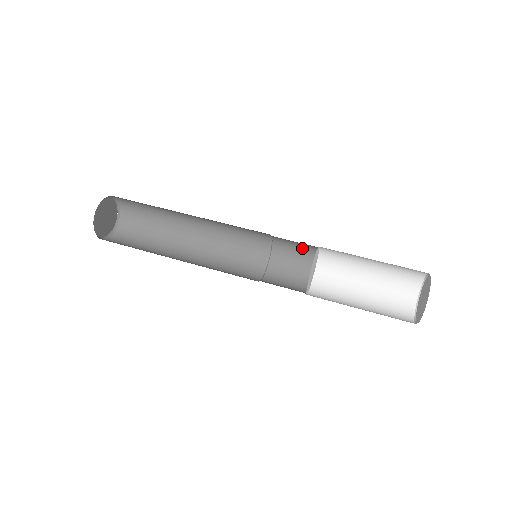
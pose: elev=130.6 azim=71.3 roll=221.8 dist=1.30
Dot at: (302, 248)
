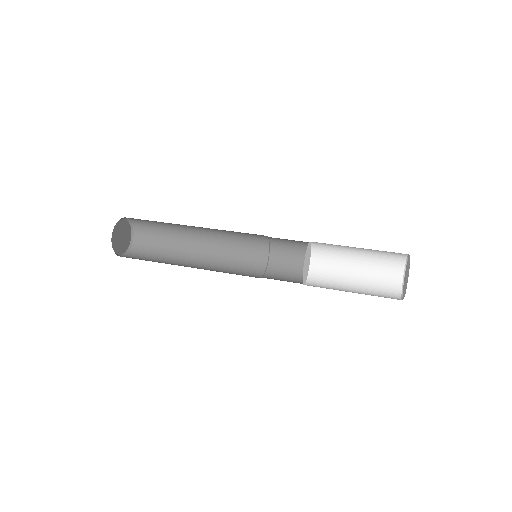
Dot at: (296, 256)
